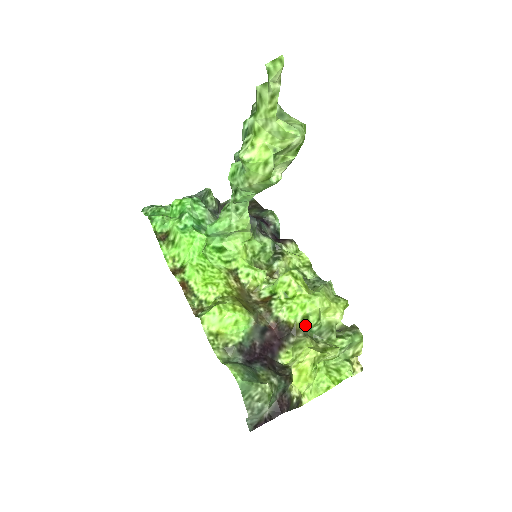
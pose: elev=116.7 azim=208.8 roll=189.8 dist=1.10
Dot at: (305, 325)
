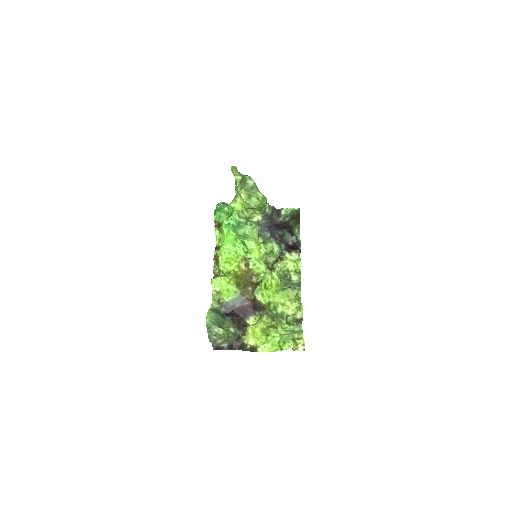
Dot at: (268, 308)
